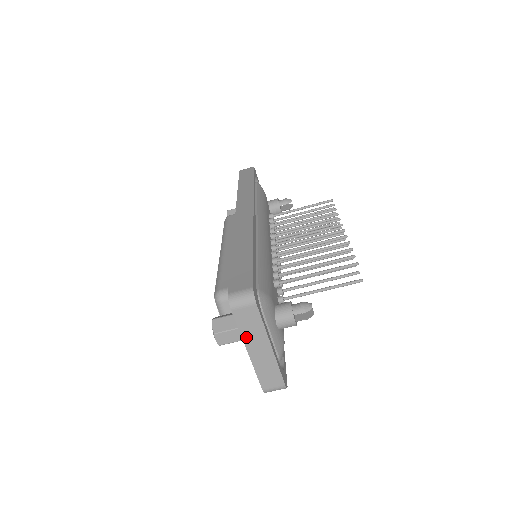
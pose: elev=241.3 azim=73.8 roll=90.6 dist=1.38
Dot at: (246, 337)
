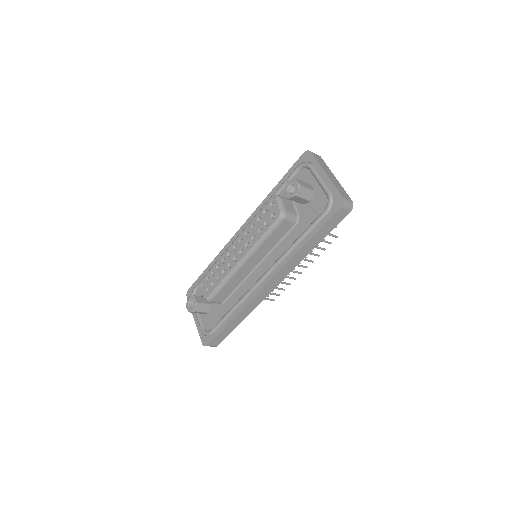
Dot at: occluded
